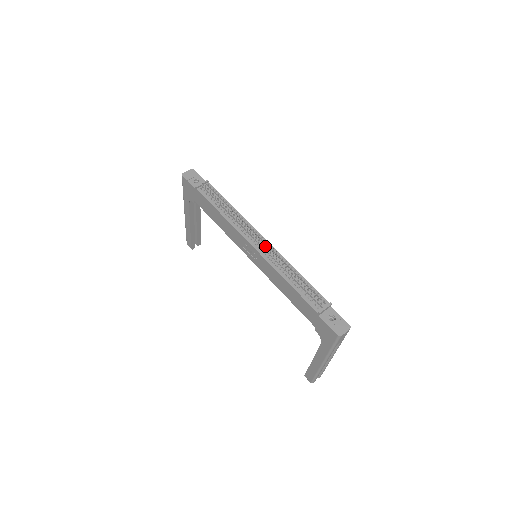
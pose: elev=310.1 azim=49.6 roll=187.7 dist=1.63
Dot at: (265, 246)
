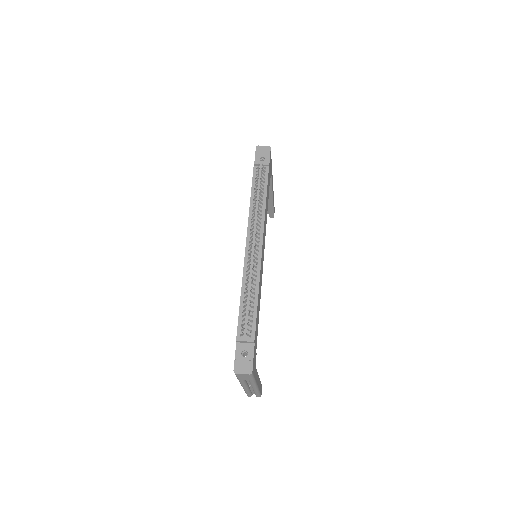
Dot at: (251, 252)
